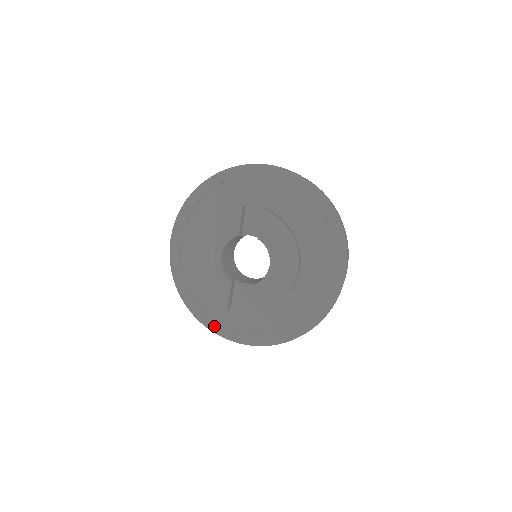
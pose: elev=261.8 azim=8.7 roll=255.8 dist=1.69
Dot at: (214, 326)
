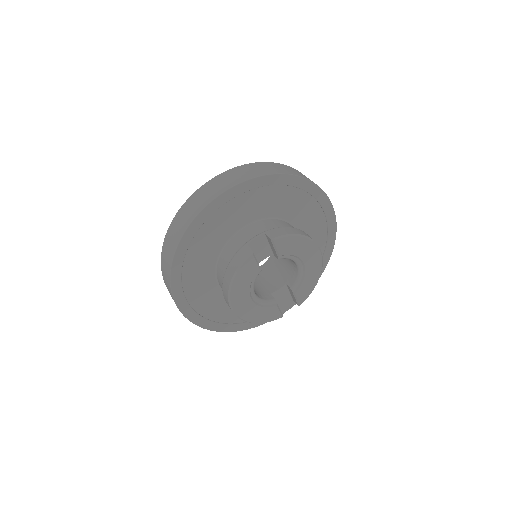
Dot at: occluded
